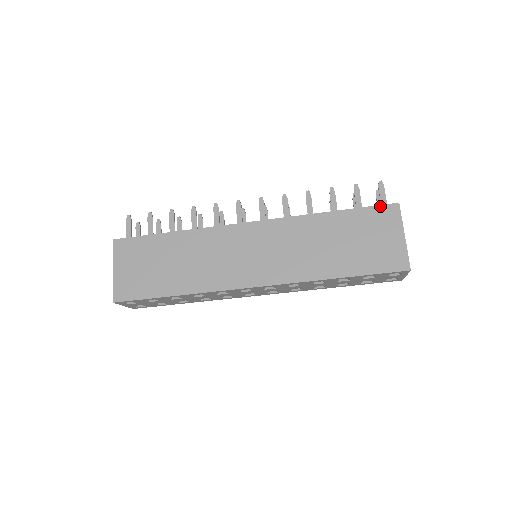
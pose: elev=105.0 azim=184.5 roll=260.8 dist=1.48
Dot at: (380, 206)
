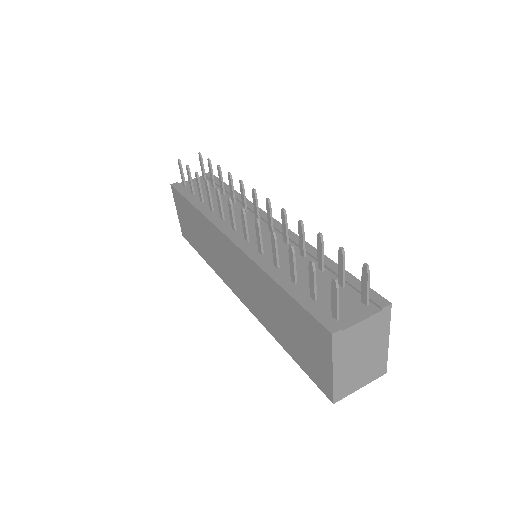
Dot at: (314, 319)
